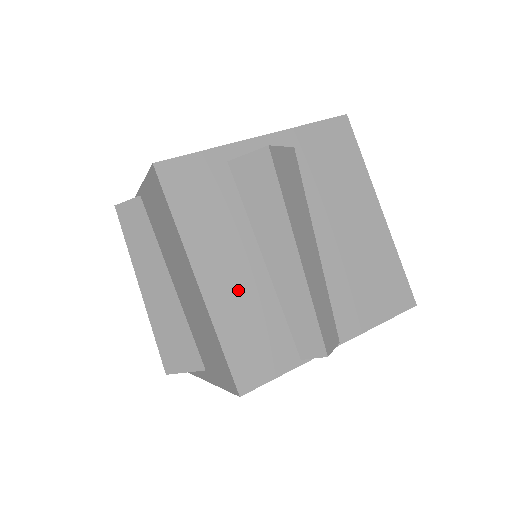
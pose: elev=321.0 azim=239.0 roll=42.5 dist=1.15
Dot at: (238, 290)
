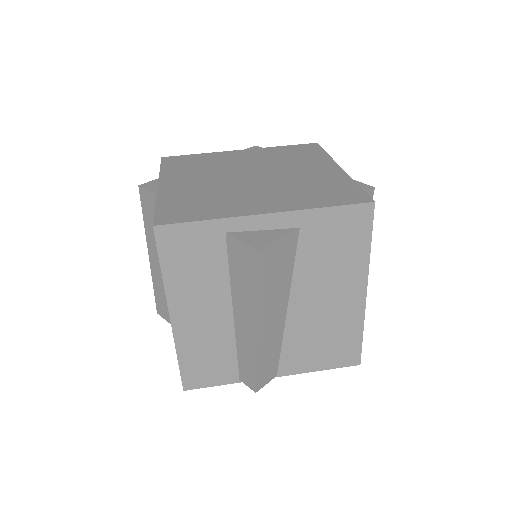
Dot at: (203, 329)
